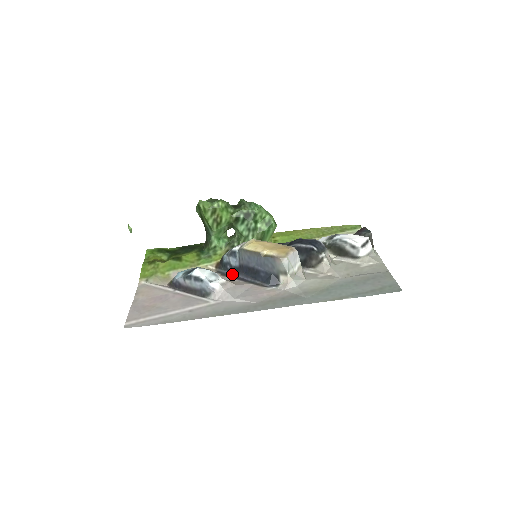
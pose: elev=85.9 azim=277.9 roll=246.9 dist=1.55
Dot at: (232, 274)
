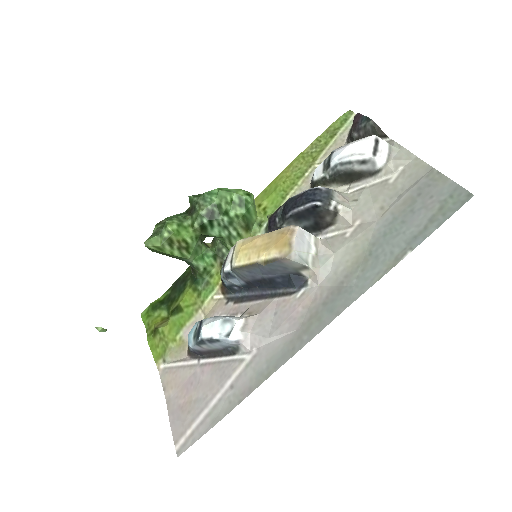
Dot at: (245, 294)
